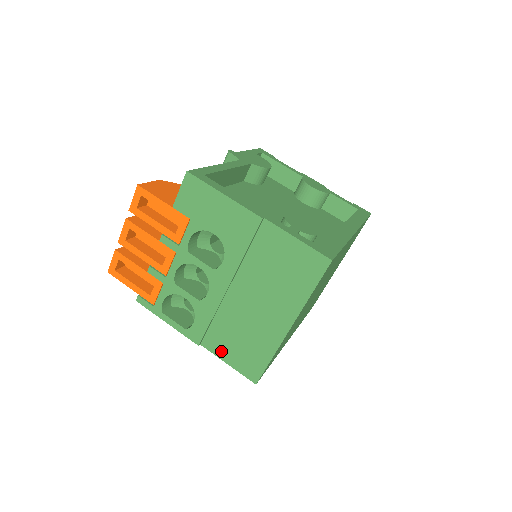
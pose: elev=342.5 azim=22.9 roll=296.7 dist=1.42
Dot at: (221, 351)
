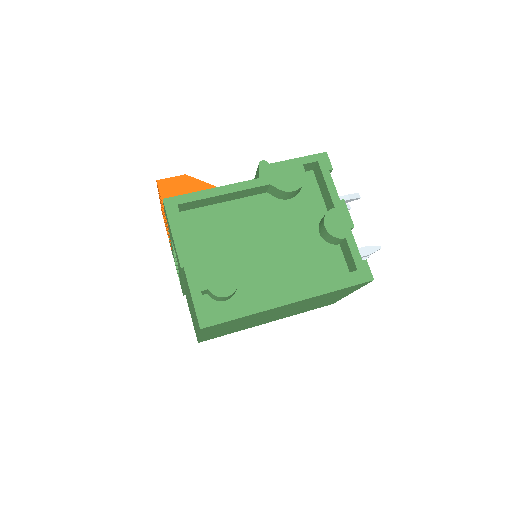
Dot at: (189, 309)
